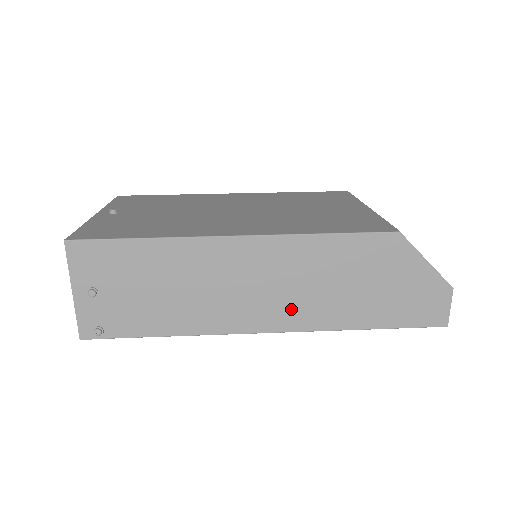
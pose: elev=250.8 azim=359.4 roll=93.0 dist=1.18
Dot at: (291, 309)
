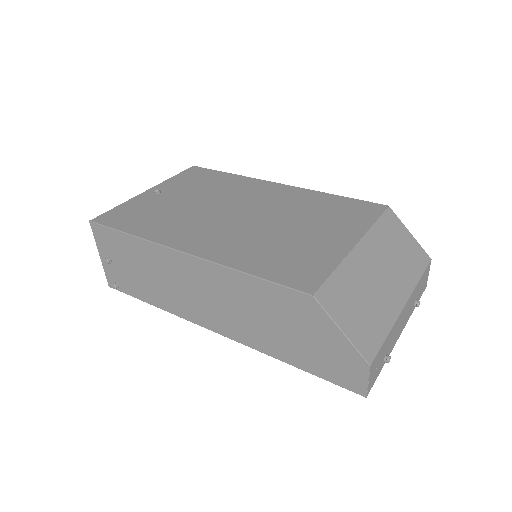
Dot at: (229, 322)
